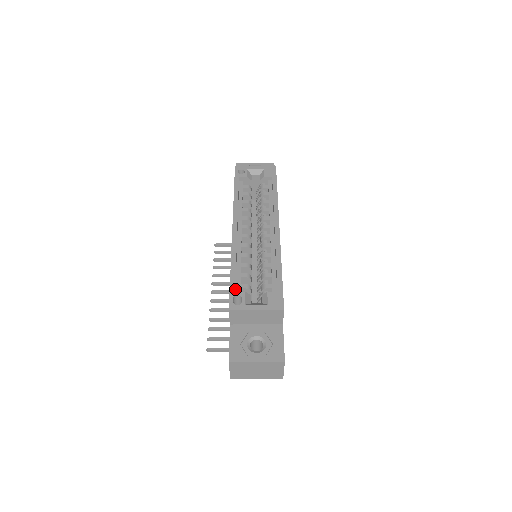
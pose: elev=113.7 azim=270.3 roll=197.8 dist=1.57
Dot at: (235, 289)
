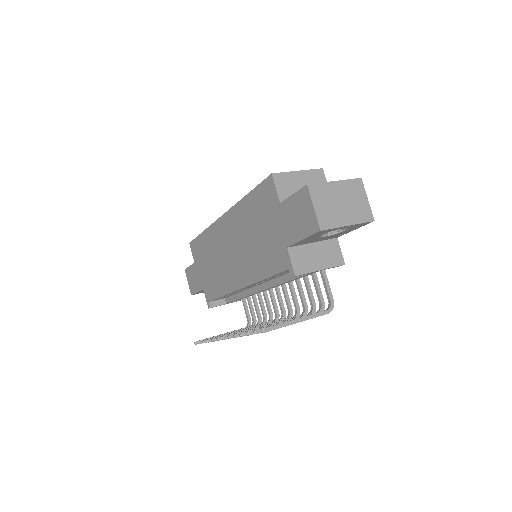
Dot at: occluded
